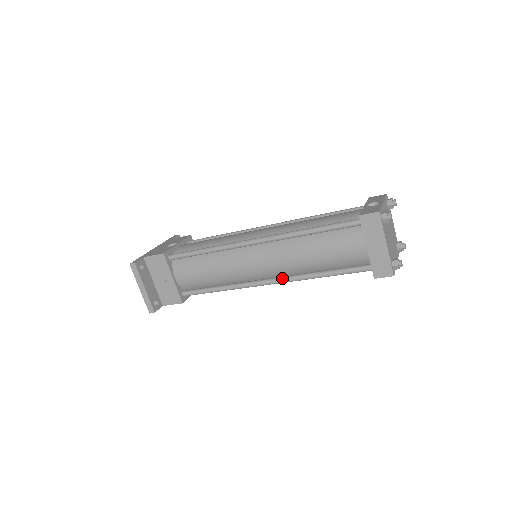
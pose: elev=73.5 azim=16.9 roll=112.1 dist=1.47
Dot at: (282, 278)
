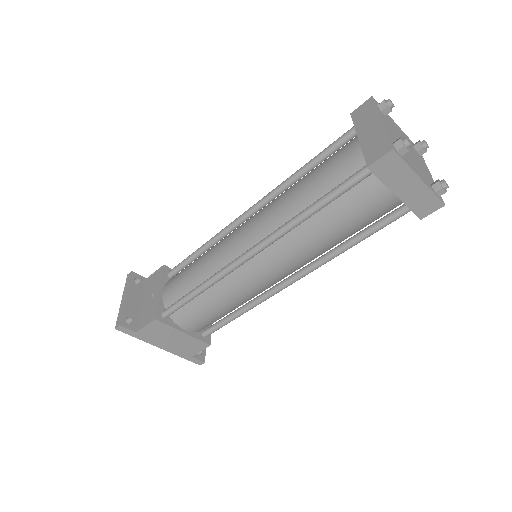
Dot at: (264, 238)
